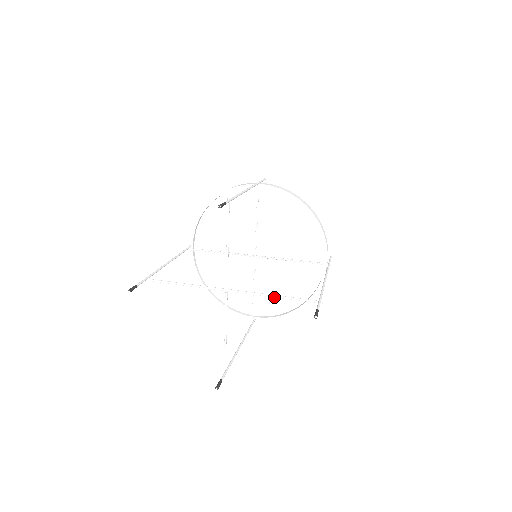
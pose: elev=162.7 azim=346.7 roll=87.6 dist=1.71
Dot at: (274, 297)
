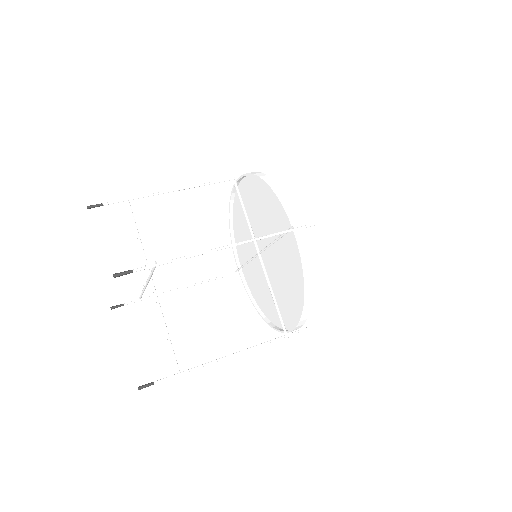
Dot at: (256, 284)
